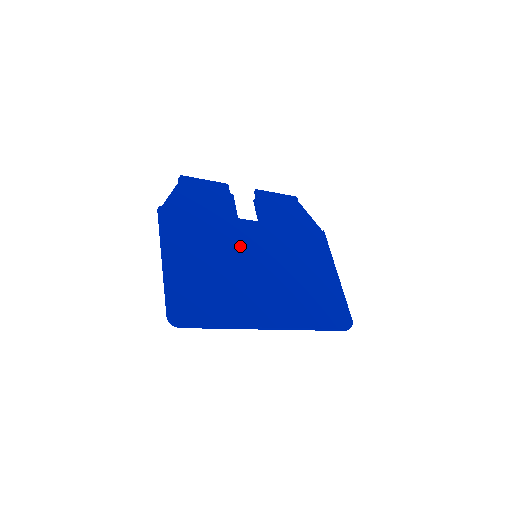
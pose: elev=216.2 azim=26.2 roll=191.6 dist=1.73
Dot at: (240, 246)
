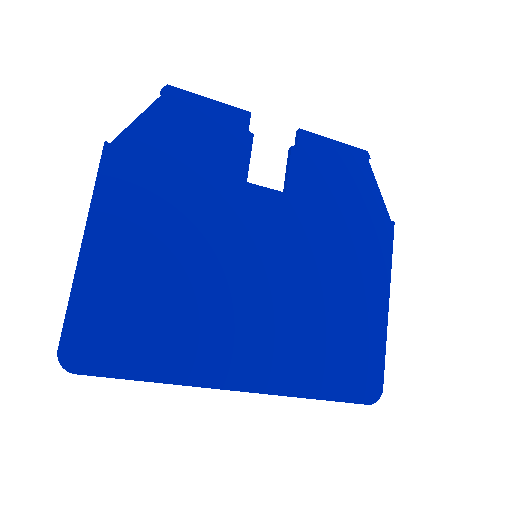
Dot at: (232, 236)
